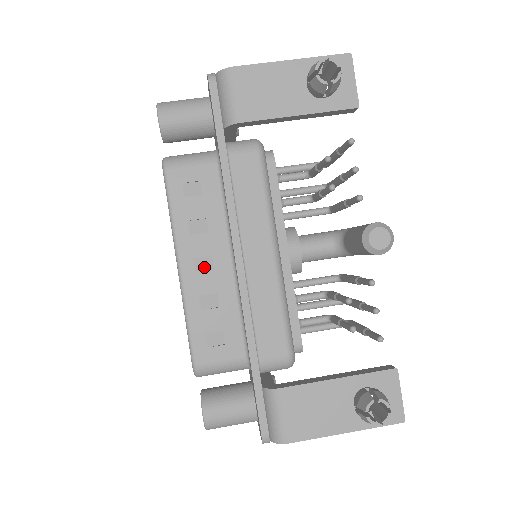
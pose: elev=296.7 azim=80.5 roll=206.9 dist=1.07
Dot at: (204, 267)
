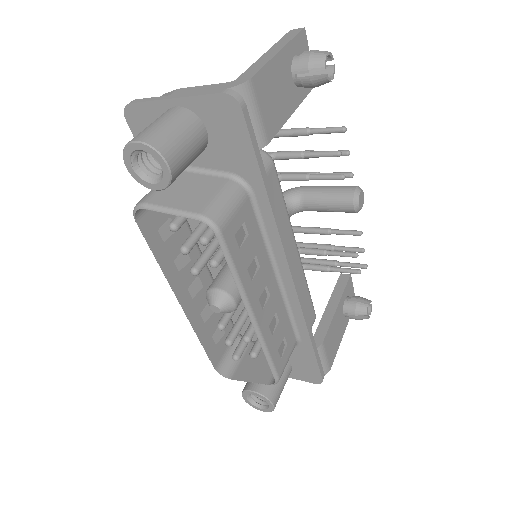
Dot at: (264, 299)
